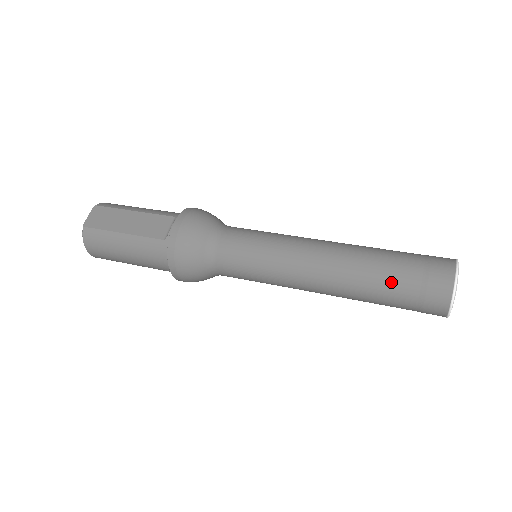
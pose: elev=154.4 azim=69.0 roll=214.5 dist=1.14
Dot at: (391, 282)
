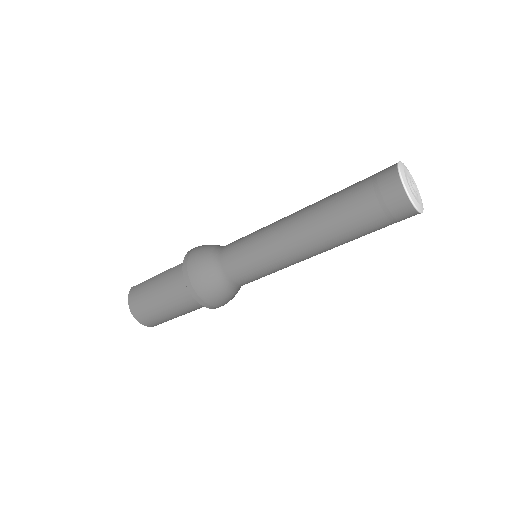
Dot at: (349, 191)
